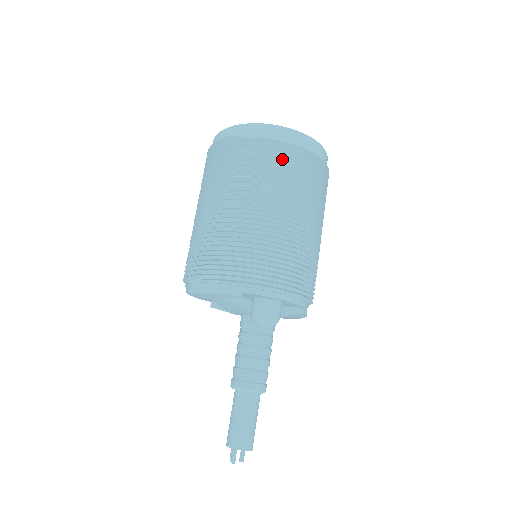
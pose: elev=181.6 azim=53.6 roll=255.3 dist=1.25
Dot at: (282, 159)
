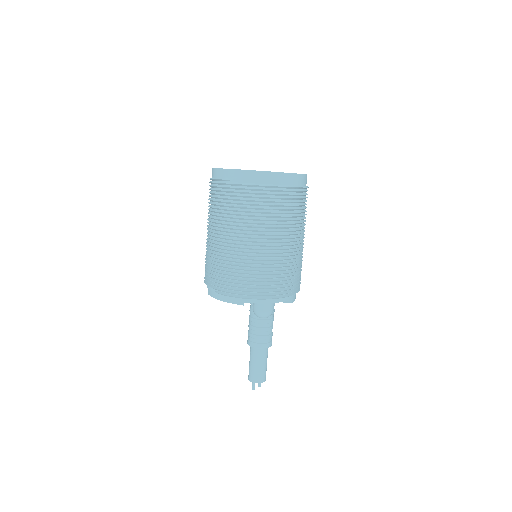
Dot at: (264, 201)
